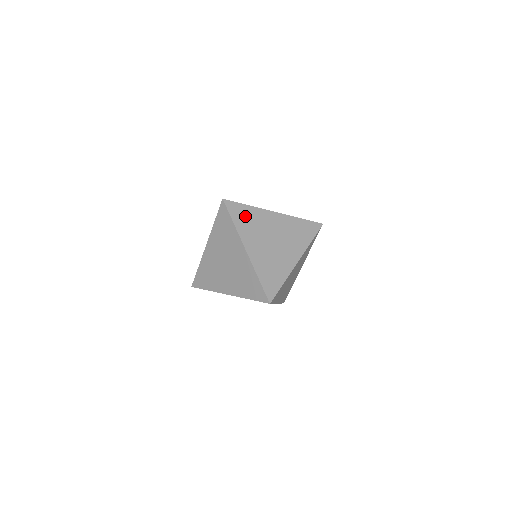
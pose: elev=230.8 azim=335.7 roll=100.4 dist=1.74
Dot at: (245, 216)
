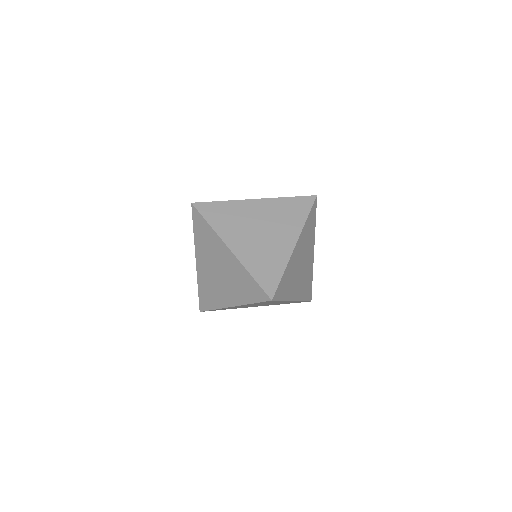
Dot at: (221, 213)
